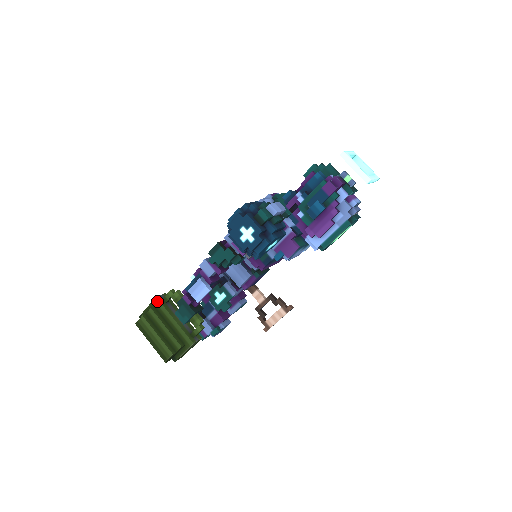
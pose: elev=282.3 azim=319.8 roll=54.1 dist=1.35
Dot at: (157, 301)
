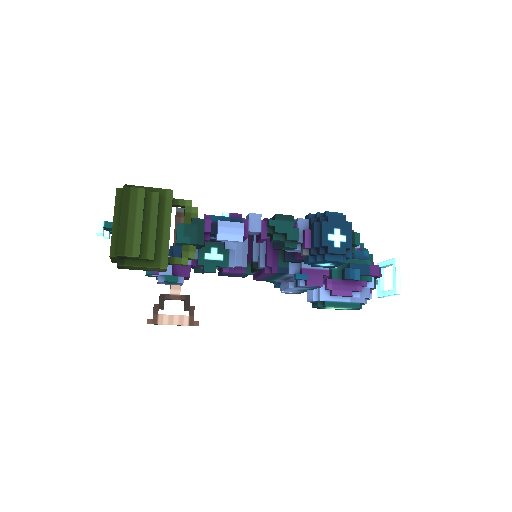
Dot at: (170, 194)
